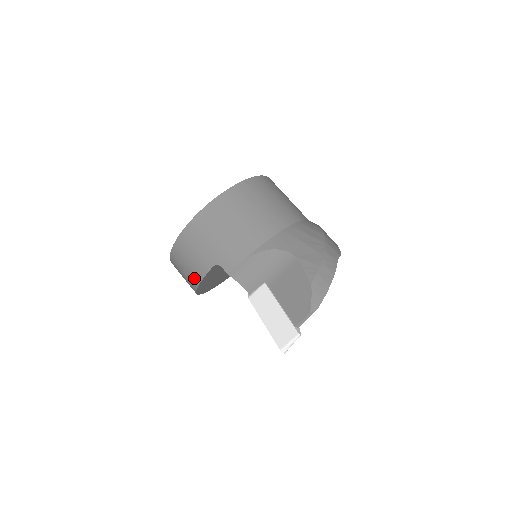
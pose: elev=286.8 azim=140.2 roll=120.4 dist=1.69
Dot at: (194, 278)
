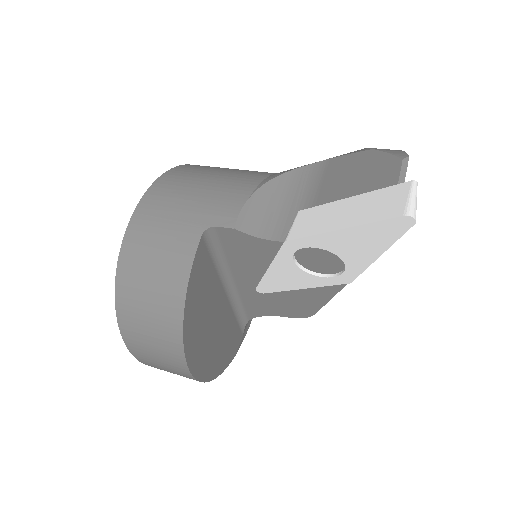
Dot at: (173, 290)
